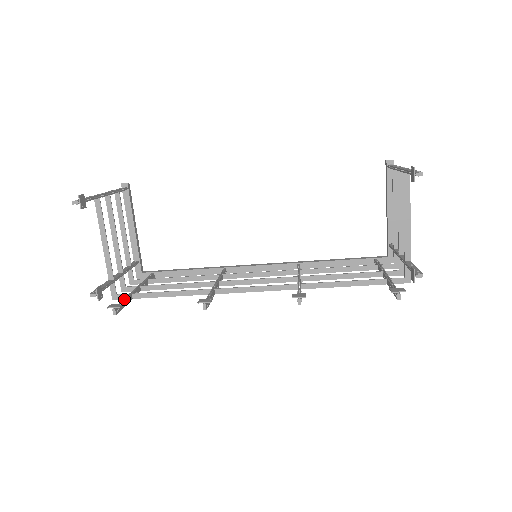
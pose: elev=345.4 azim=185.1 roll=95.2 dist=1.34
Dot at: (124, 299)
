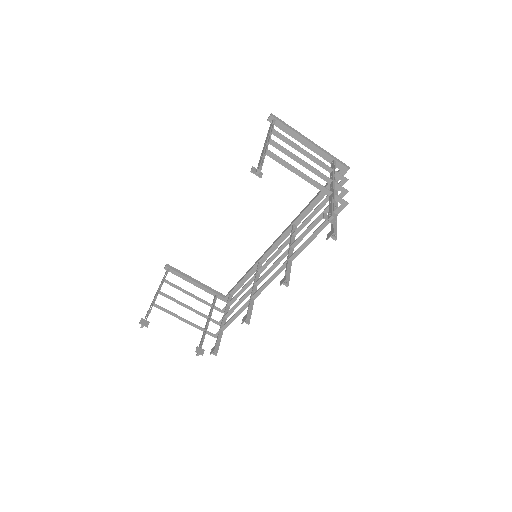
Dot at: (217, 339)
